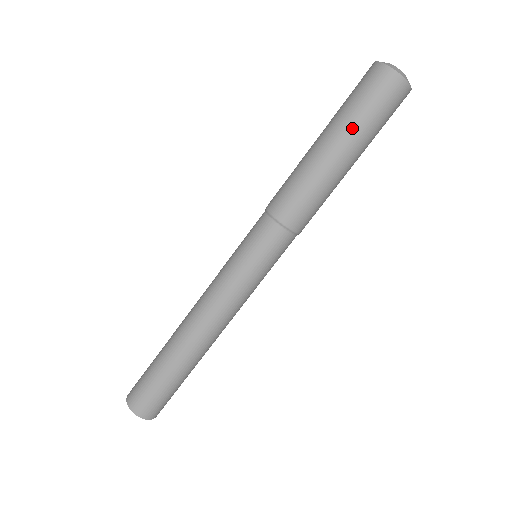
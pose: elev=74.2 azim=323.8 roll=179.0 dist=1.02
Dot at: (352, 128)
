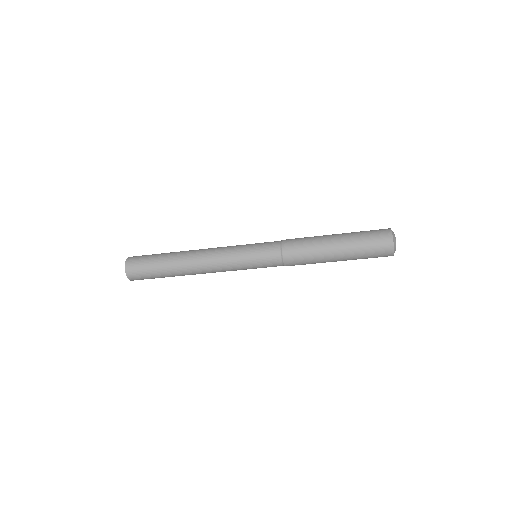
Dot at: (354, 259)
